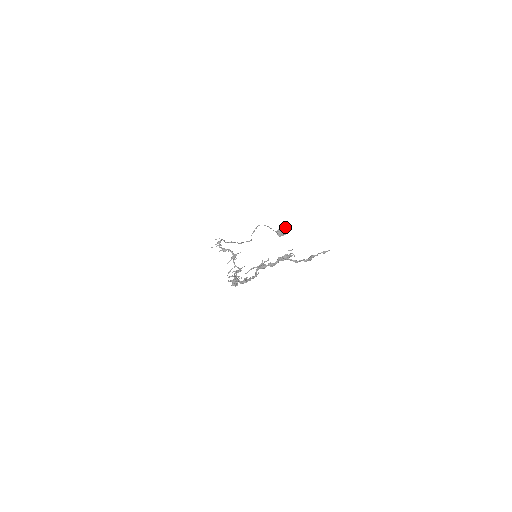
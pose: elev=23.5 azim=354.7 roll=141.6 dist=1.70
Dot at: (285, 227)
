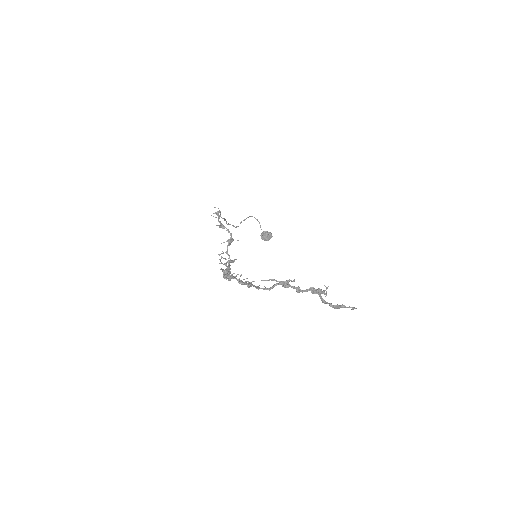
Dot at: occluded
